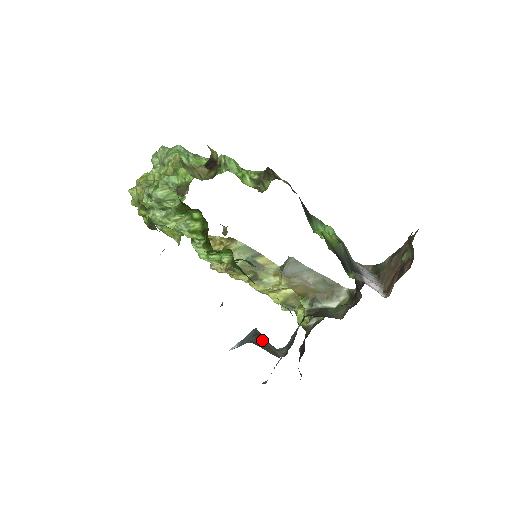
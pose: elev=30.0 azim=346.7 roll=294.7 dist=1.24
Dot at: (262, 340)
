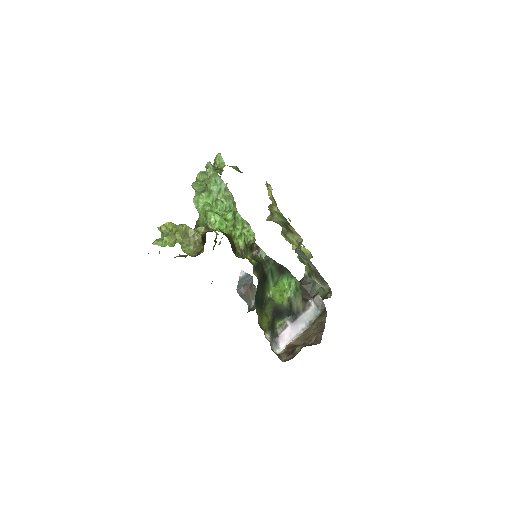
Dot at: (247, 291)
